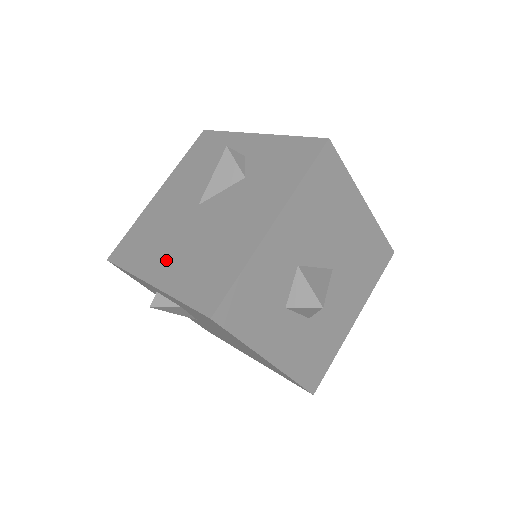
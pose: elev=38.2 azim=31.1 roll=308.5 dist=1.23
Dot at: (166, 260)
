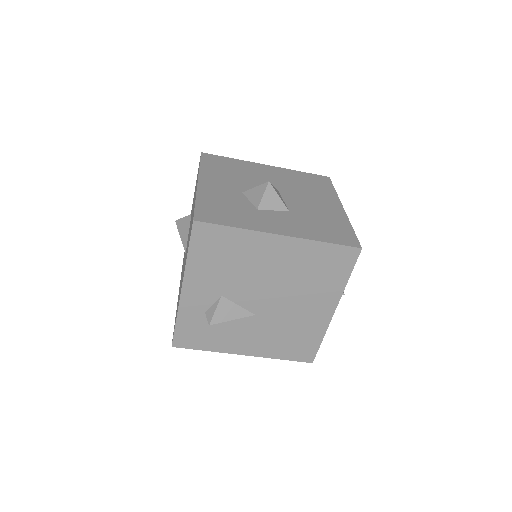
Dot at: occluded
